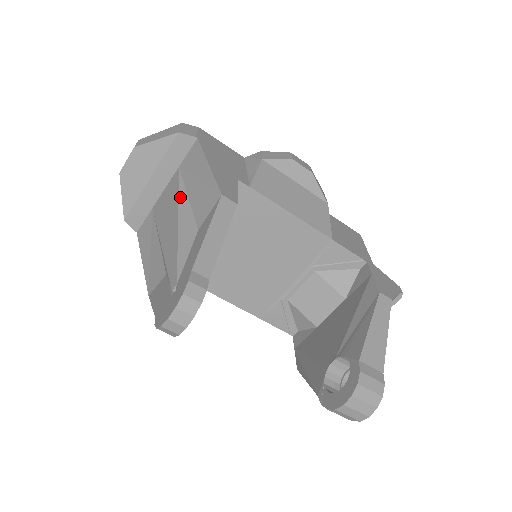
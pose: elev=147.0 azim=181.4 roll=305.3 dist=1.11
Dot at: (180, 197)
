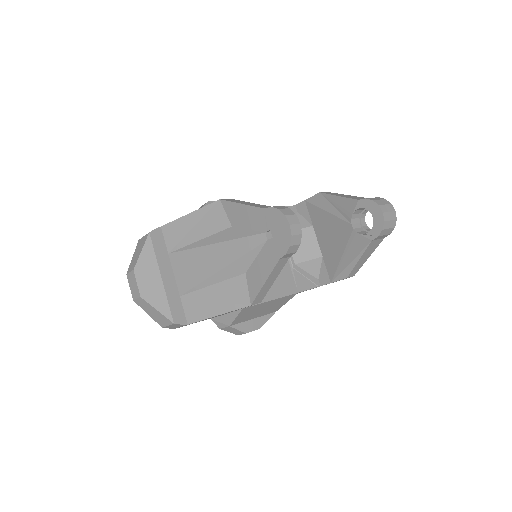
Dot at: (196, 246)
